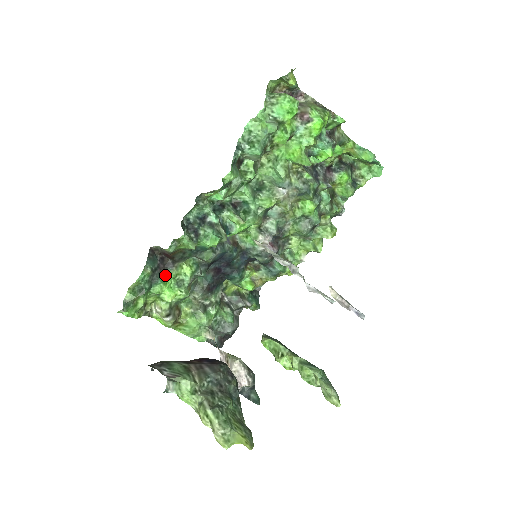
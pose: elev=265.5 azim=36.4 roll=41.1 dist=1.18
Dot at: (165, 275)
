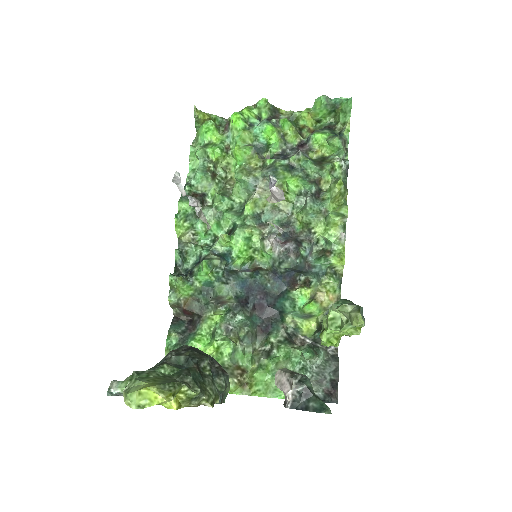
Dot at: (197, 334)
